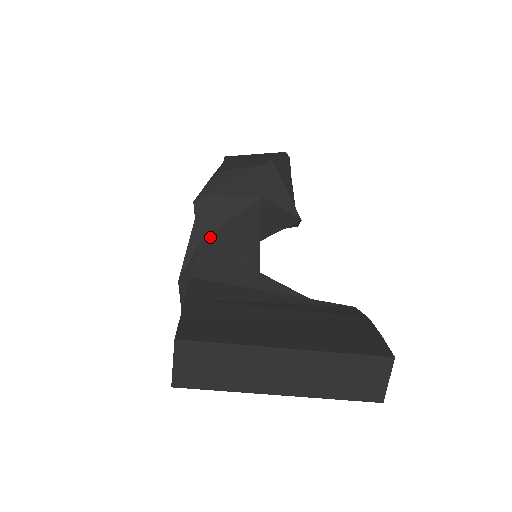
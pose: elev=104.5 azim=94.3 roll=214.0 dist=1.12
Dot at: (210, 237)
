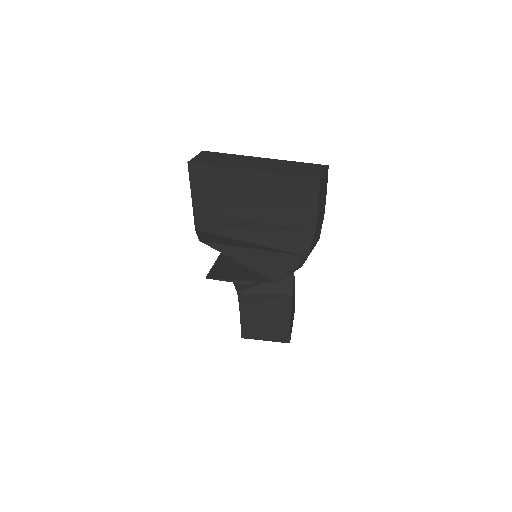
Dot at: occluded
